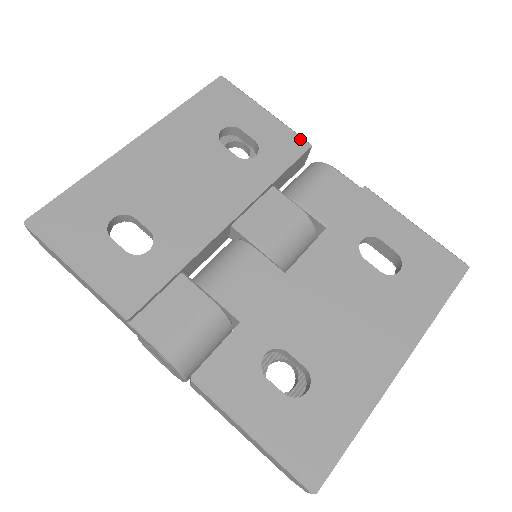
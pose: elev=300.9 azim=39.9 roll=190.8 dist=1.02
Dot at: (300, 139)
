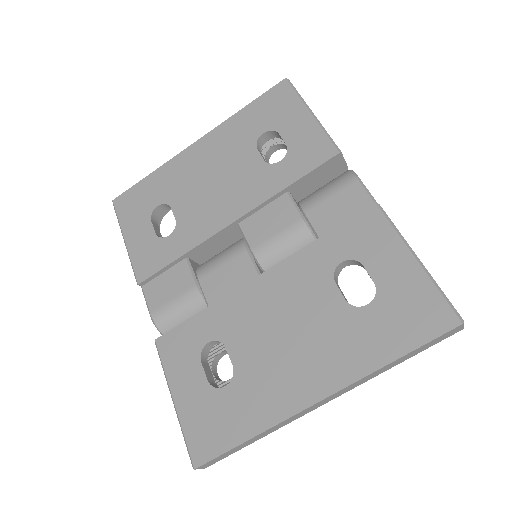
Dot at: (330, 145)
